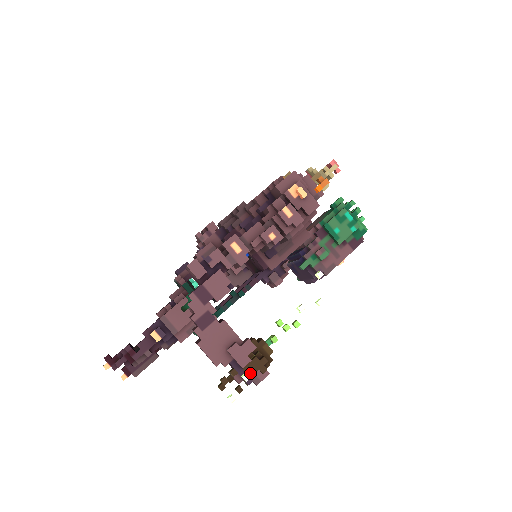
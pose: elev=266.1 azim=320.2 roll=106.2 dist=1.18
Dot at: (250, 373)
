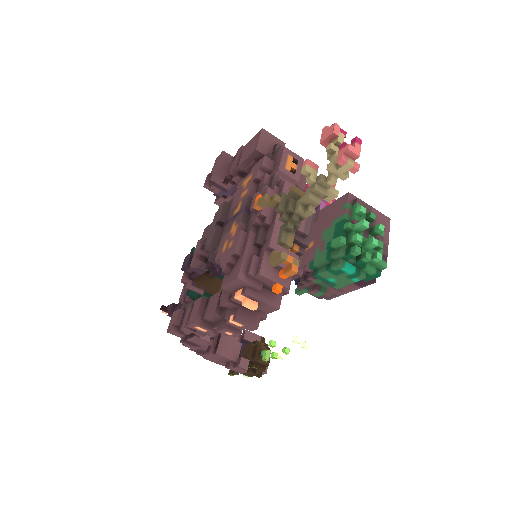
Dot at: (248, 376)
